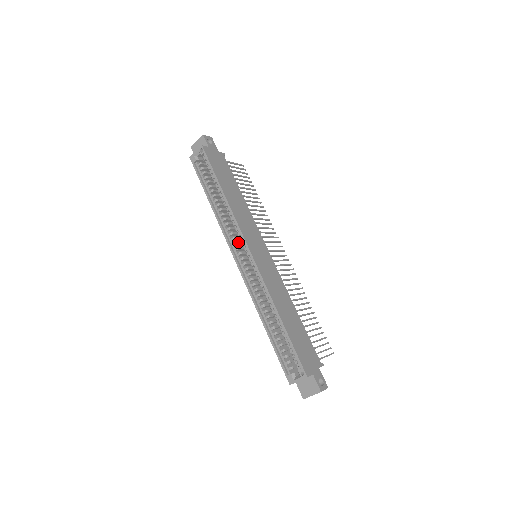
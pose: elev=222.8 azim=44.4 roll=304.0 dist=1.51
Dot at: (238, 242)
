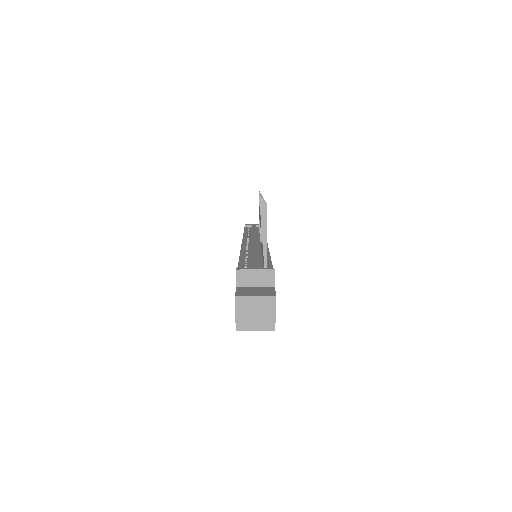
Dot at: occluded
